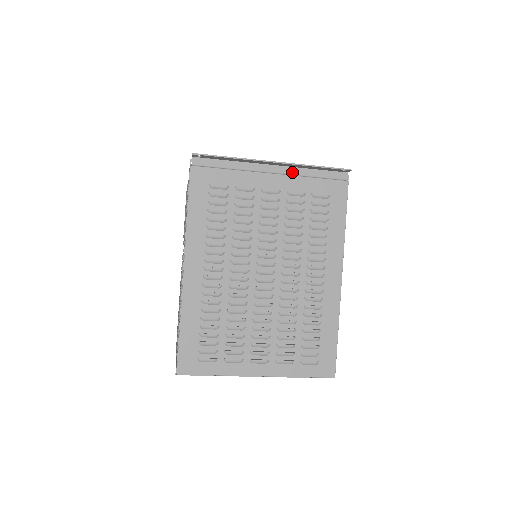
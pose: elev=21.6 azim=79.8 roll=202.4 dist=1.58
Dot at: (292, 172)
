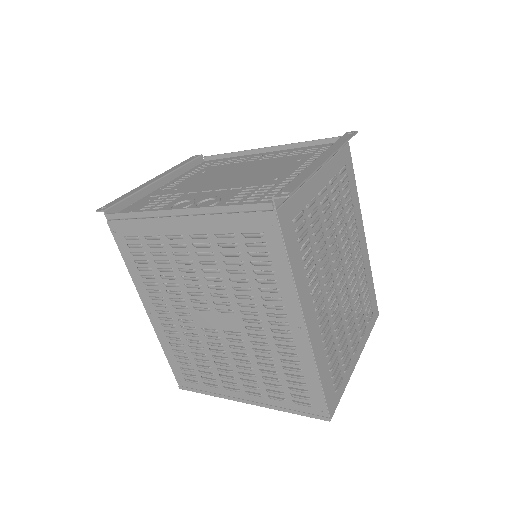
Dot at: occluded
